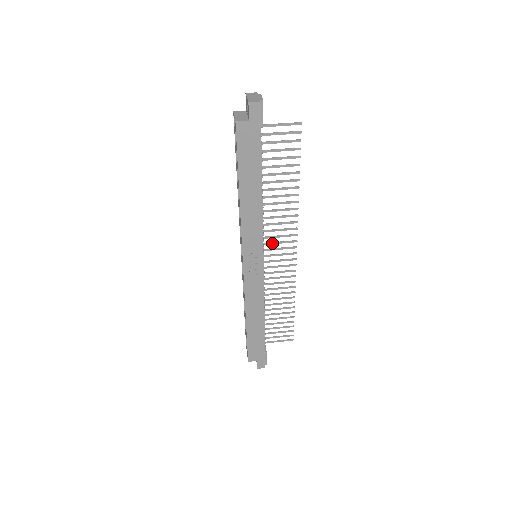
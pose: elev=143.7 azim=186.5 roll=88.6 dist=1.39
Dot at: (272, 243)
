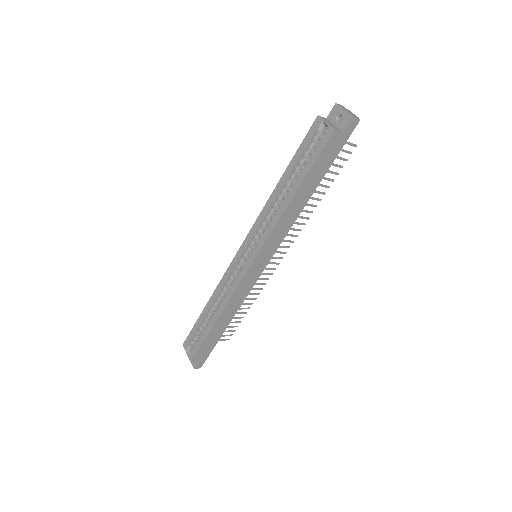
Dot at: occluded
